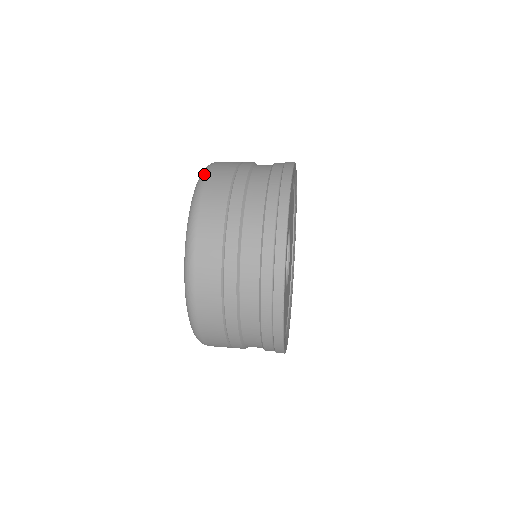
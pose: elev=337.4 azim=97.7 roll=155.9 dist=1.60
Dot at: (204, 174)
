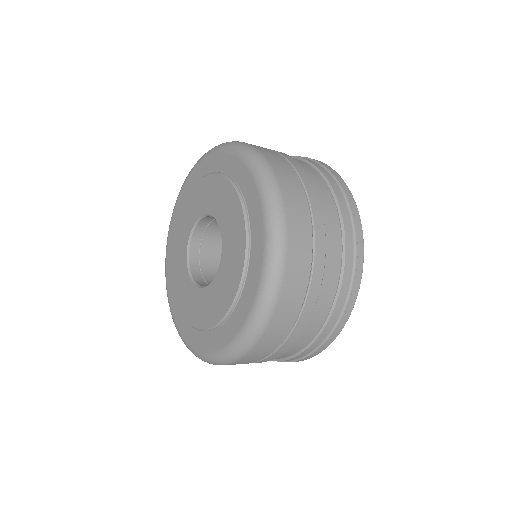
Dot at: occluded
